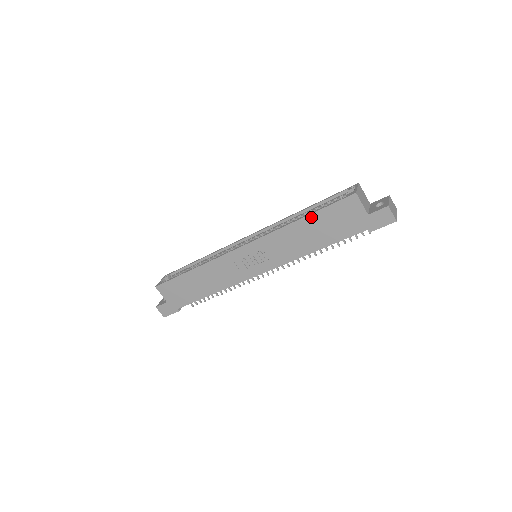
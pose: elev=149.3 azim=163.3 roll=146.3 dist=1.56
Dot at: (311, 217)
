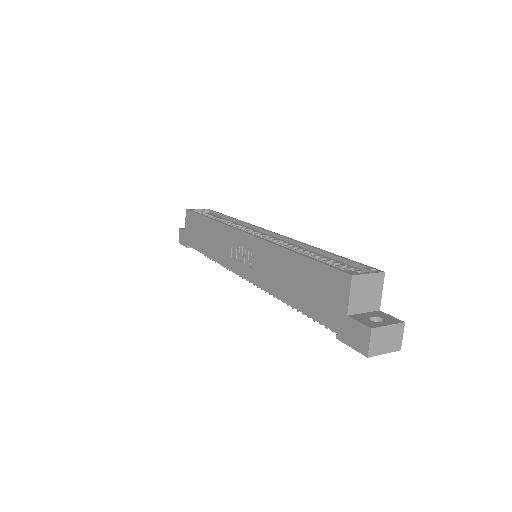
Dot at: (301, 260)
